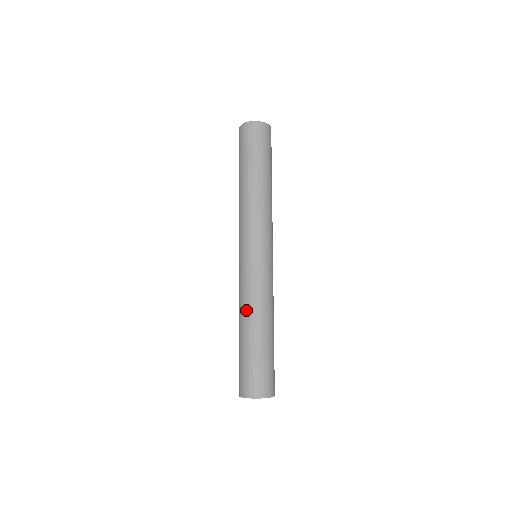
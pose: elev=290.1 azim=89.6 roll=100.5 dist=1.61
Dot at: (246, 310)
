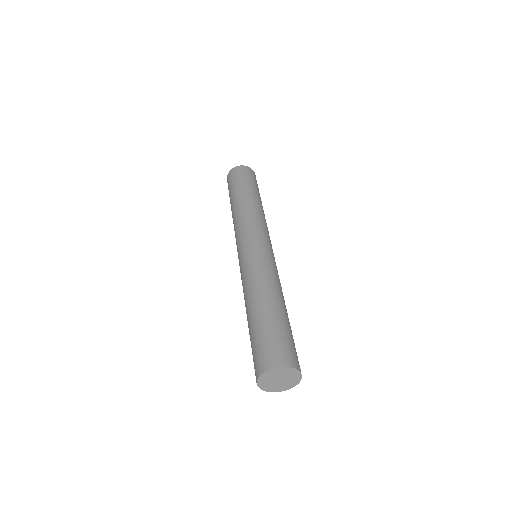
Dot at: (254, 288)
